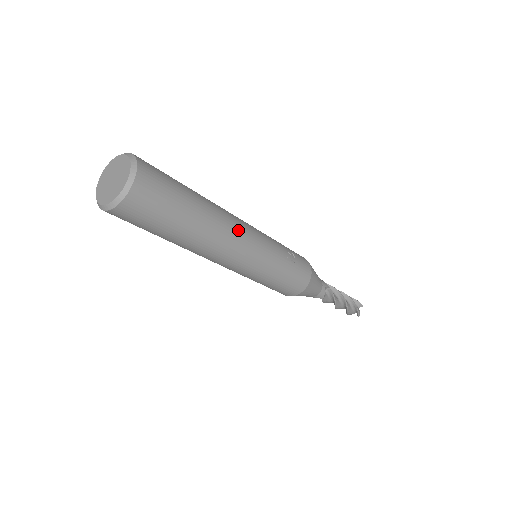
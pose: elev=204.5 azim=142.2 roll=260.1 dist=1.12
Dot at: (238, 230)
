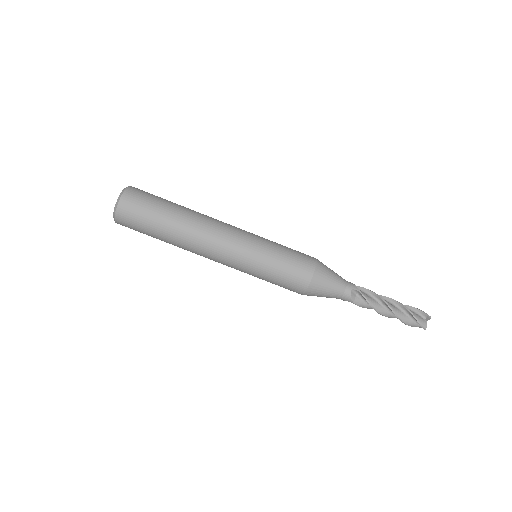
Dot at: occluded
